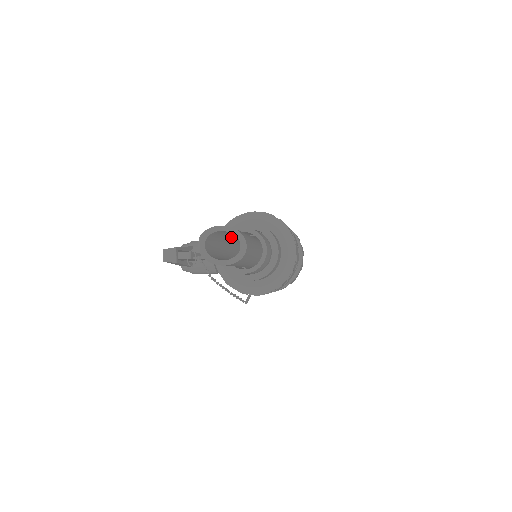
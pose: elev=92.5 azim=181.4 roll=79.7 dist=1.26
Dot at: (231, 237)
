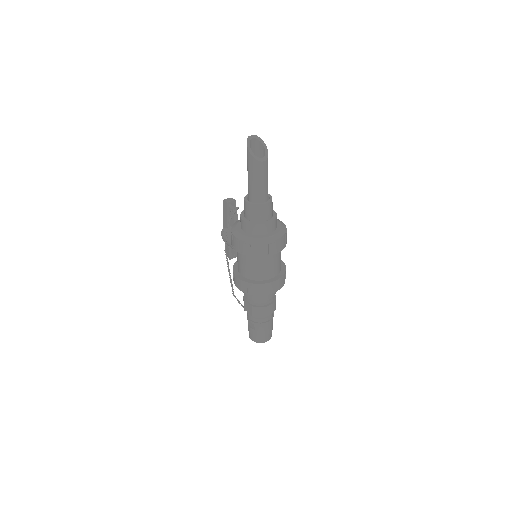
Dot at: occluded
